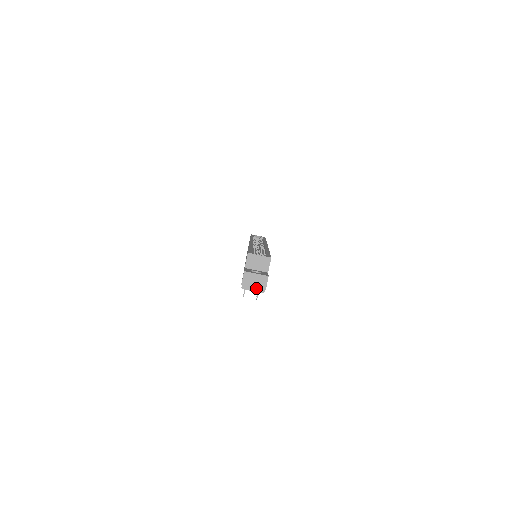
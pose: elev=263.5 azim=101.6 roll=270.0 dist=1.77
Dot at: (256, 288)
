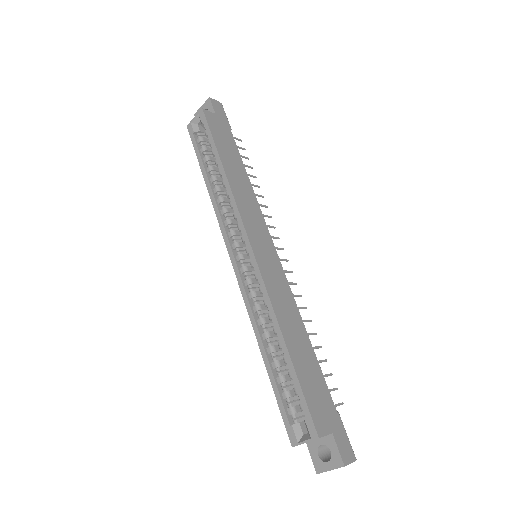
Dot at: occluded
